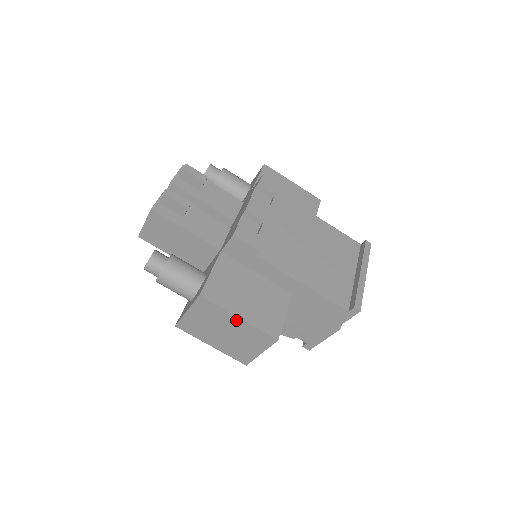
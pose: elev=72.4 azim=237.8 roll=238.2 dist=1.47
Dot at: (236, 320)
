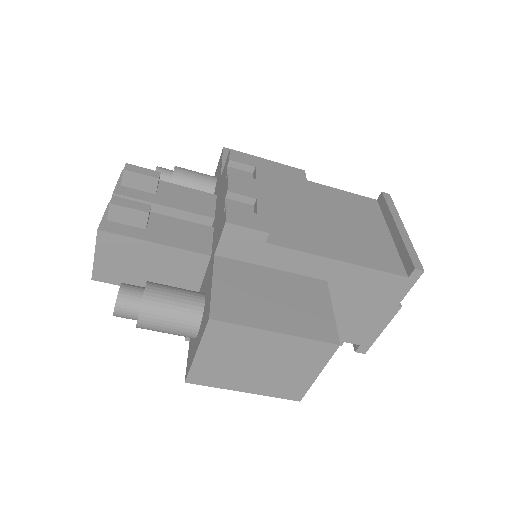
Dot at: (272, 338)
